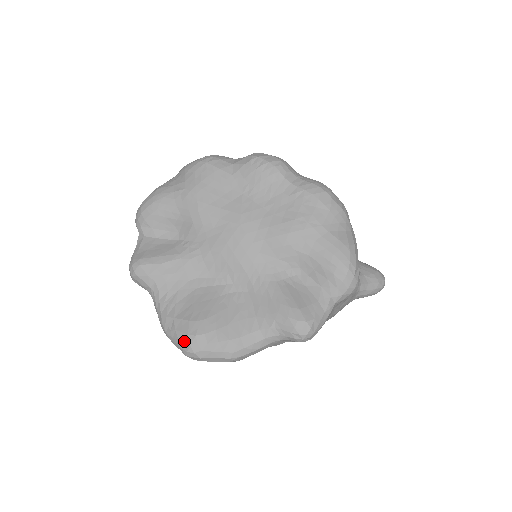
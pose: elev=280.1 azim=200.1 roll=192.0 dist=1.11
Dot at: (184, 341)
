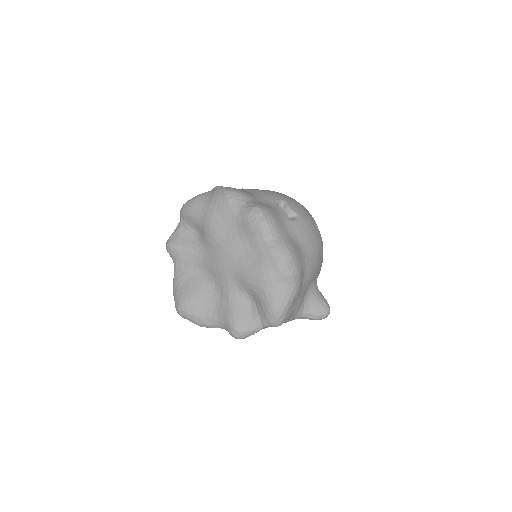
Dot at: (176, 305)
